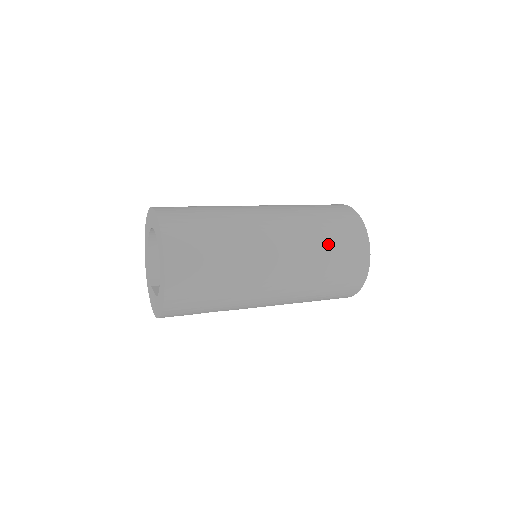
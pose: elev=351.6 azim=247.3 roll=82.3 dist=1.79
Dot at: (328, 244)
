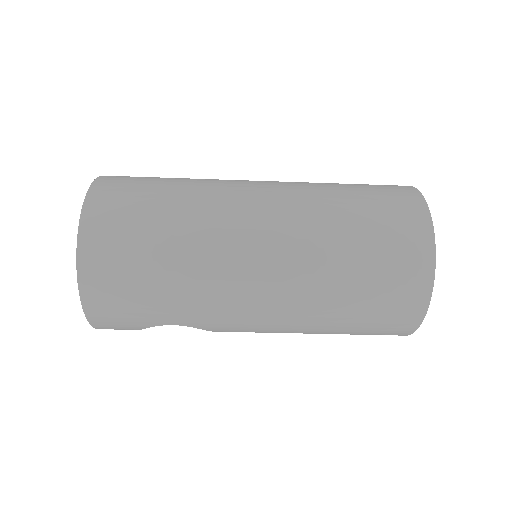
Dot at: (352, 221)
